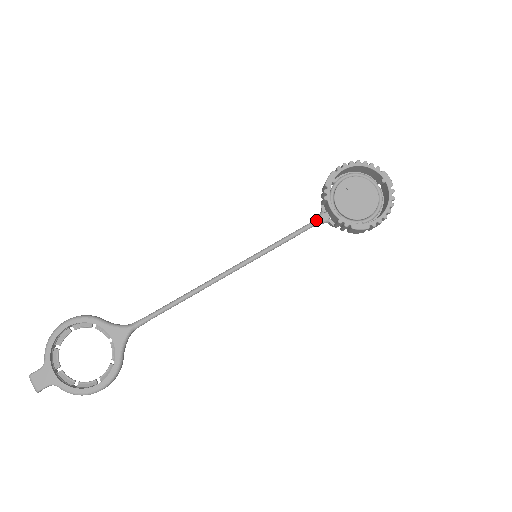
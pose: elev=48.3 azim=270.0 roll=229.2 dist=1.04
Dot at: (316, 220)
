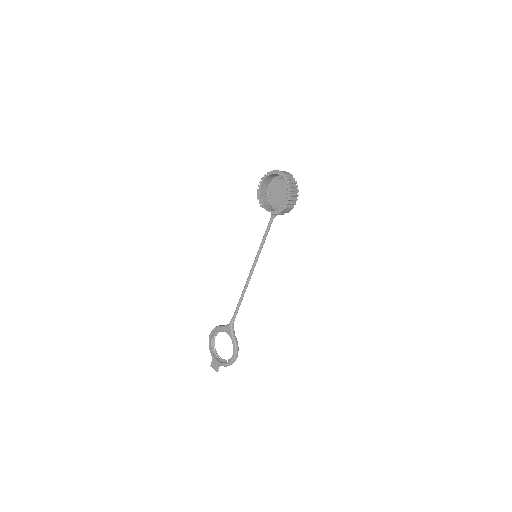
Dot at: (270, 218)
